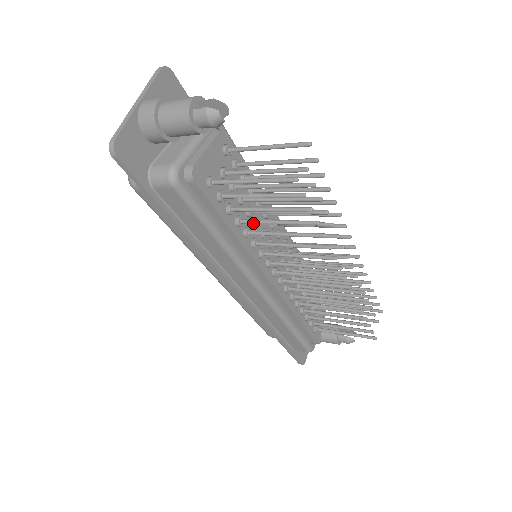
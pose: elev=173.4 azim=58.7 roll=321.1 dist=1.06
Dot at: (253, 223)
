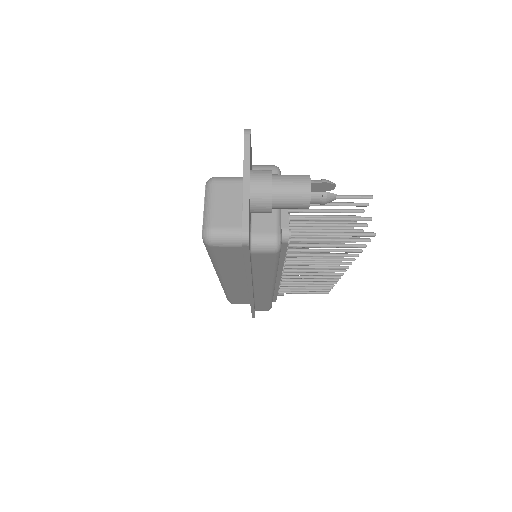
Dot at: occluded
